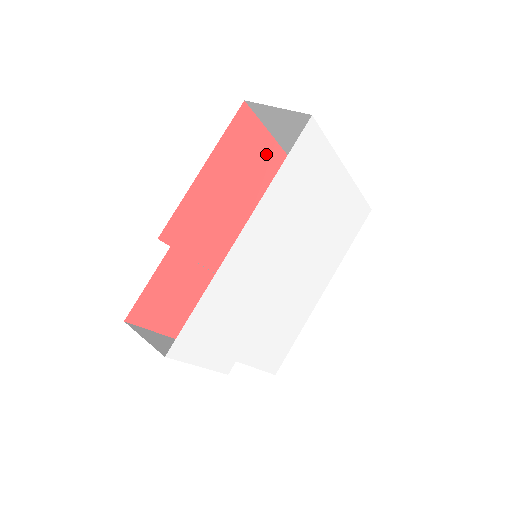
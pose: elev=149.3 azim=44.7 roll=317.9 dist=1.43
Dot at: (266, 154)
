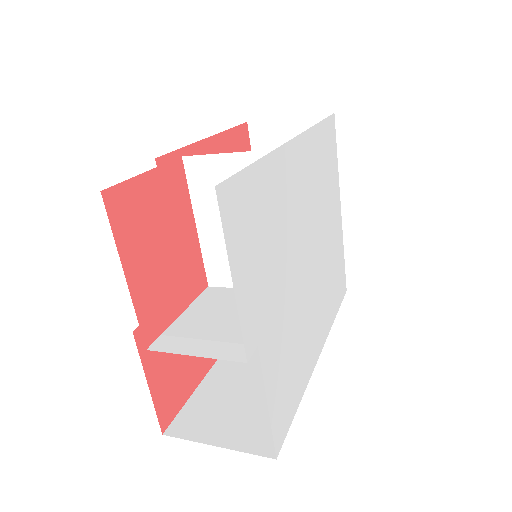
Dot at: occluded
